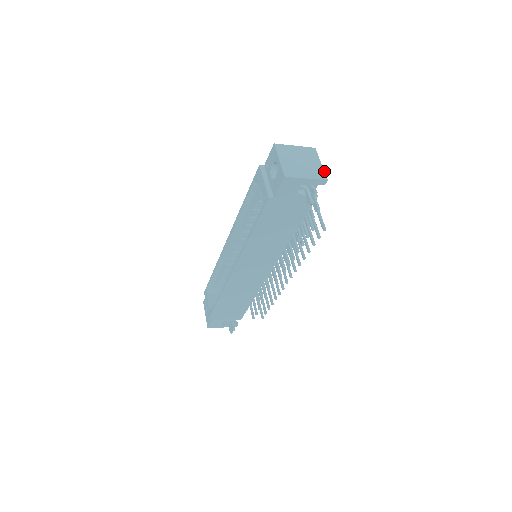
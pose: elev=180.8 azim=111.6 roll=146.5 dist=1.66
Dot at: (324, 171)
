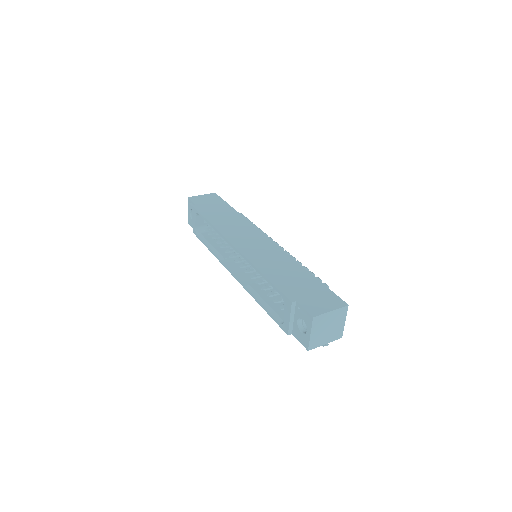
Dot at: occluded
